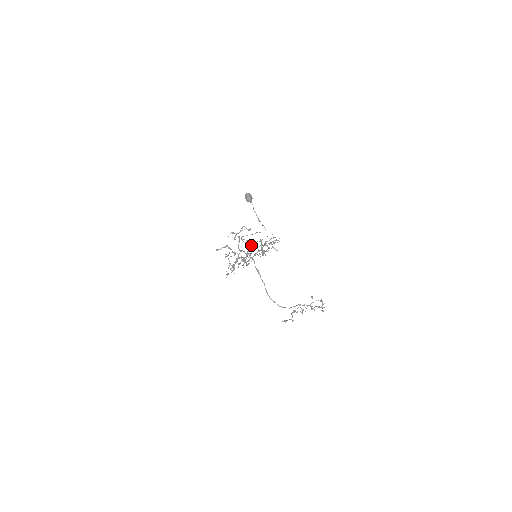
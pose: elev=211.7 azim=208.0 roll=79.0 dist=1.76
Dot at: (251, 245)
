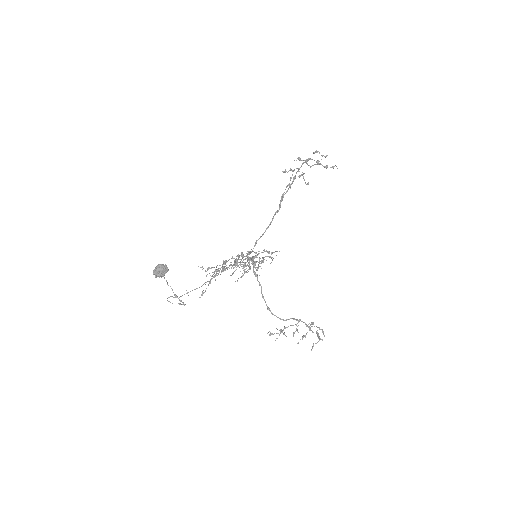
Dot at: (223, 267)
